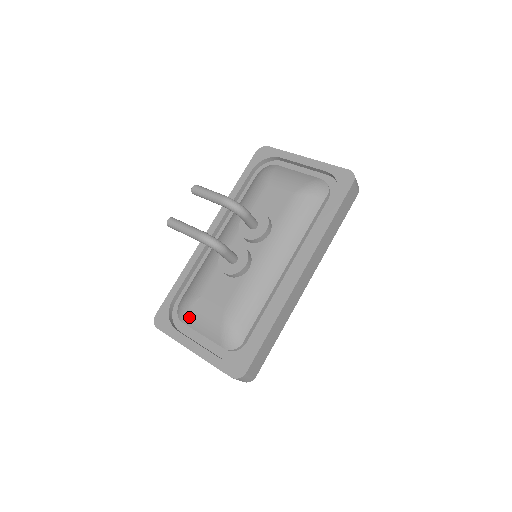
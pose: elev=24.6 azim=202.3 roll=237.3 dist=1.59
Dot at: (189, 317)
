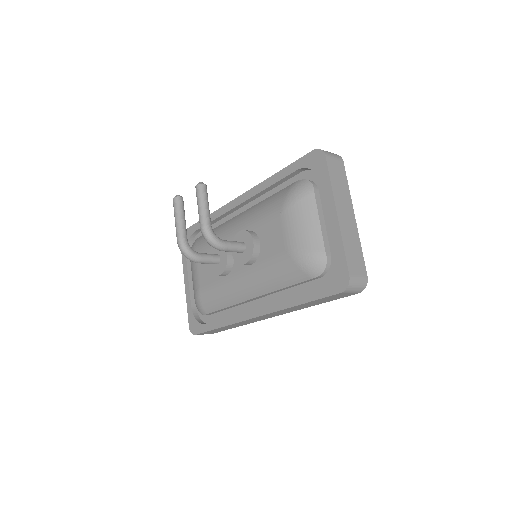
Dot at: (190, 261)
